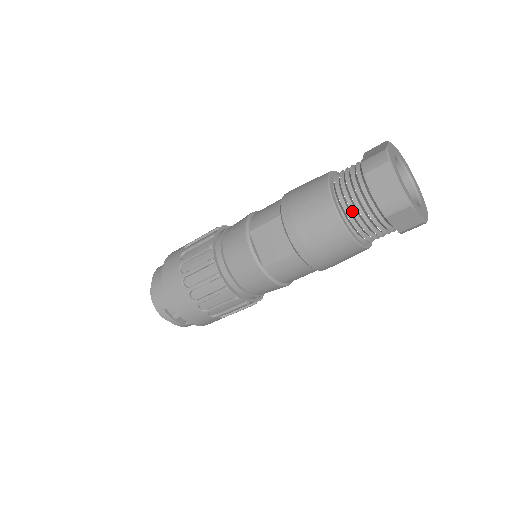
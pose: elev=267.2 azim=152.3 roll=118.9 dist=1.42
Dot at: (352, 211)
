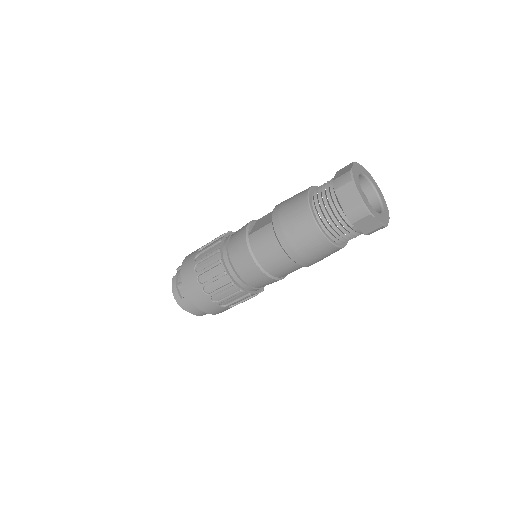
Dot at: (318, 192)
